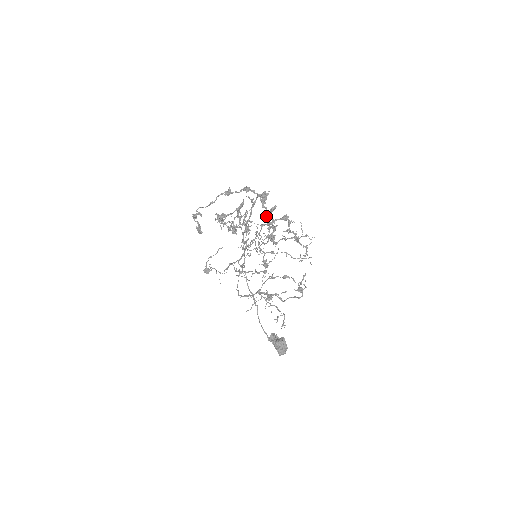
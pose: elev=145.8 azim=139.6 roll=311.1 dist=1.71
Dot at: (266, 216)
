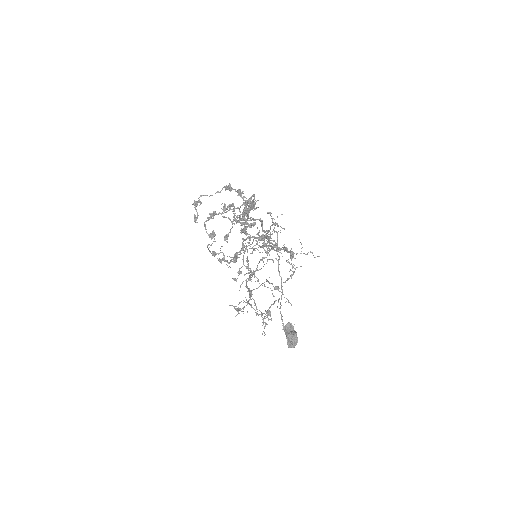
Dot at: (243, 230)
